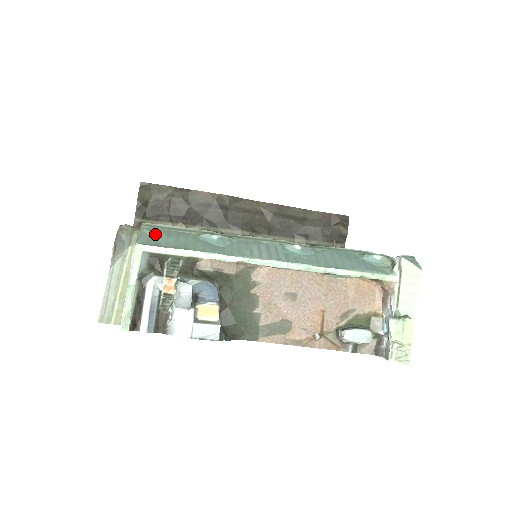
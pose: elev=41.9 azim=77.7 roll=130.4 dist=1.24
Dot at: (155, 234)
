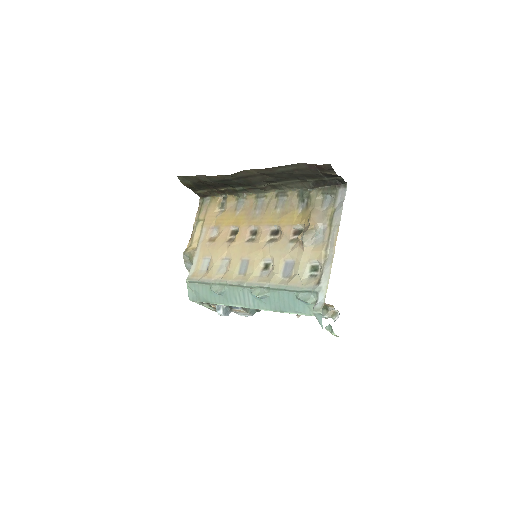
Dot at: (193, 290)
